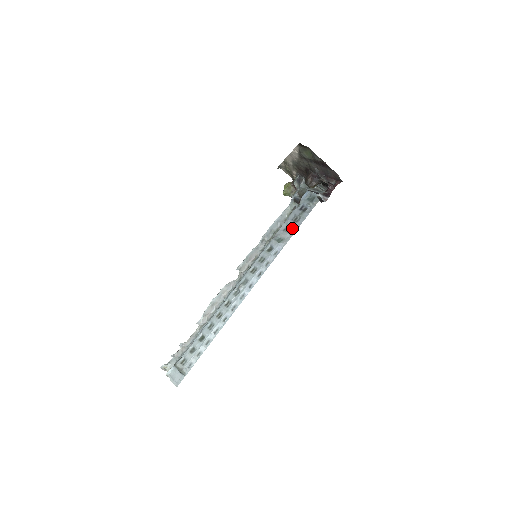
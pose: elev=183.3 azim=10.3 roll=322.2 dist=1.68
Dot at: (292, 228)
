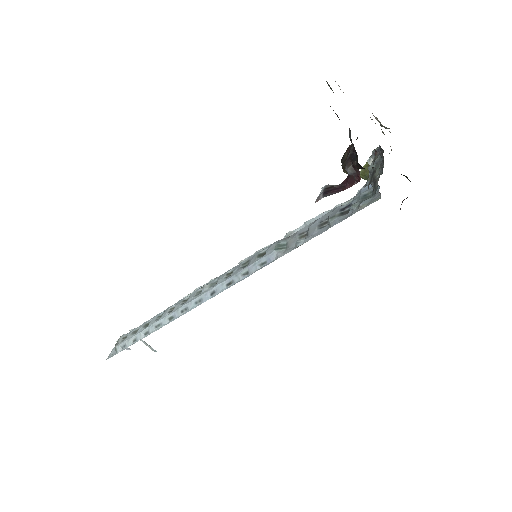
Dot at: (307, 235)
